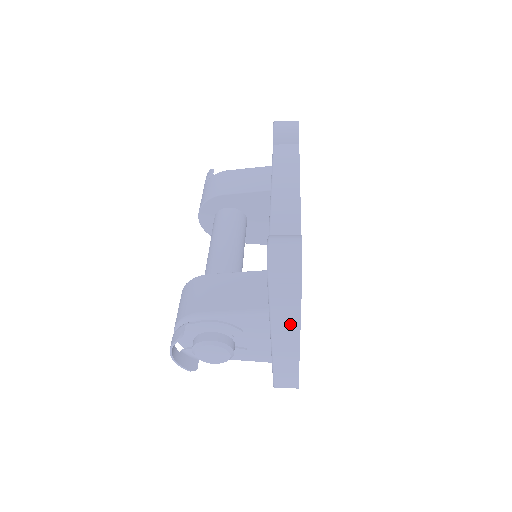
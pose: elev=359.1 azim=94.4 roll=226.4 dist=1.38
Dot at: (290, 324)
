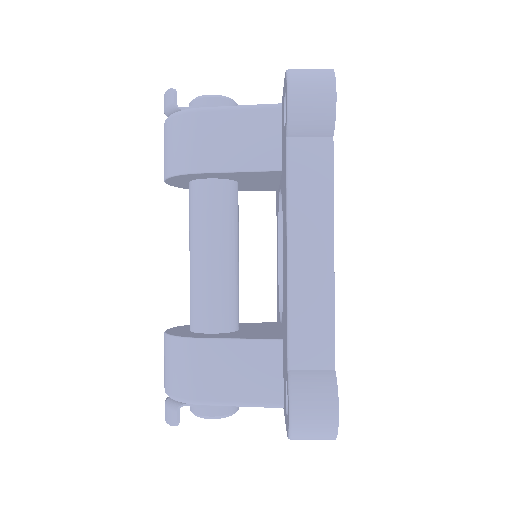
Dot at: occluded
